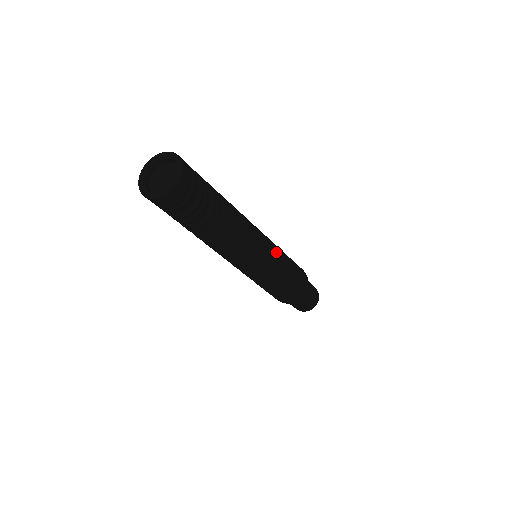
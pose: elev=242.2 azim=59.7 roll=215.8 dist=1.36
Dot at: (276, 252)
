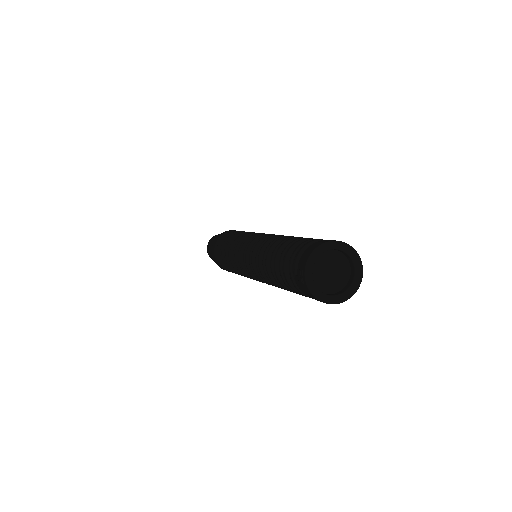
Dot at: occluded
